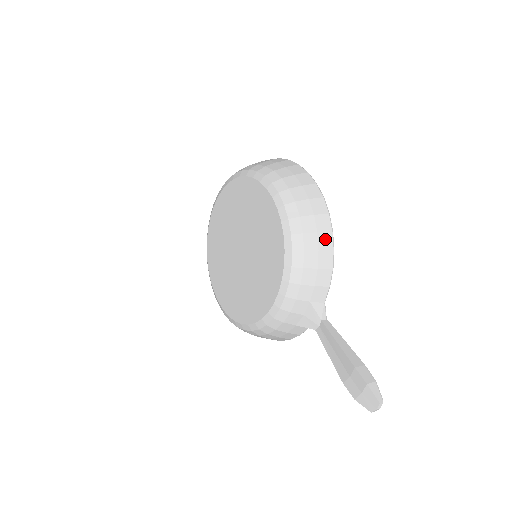
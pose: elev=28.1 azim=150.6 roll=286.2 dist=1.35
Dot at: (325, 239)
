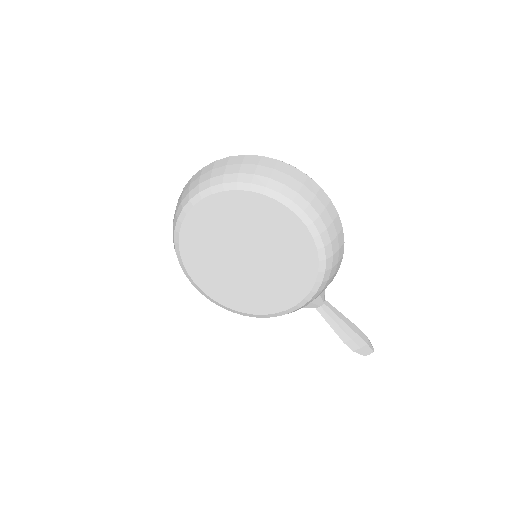
Dot at: (341, 251)
